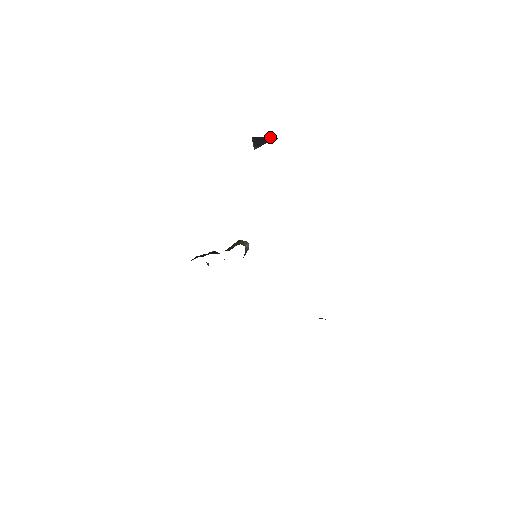
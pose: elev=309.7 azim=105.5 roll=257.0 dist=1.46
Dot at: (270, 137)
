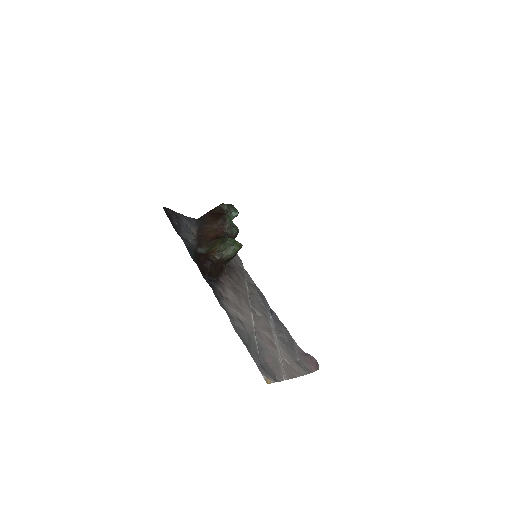
Dot at: out of frame
